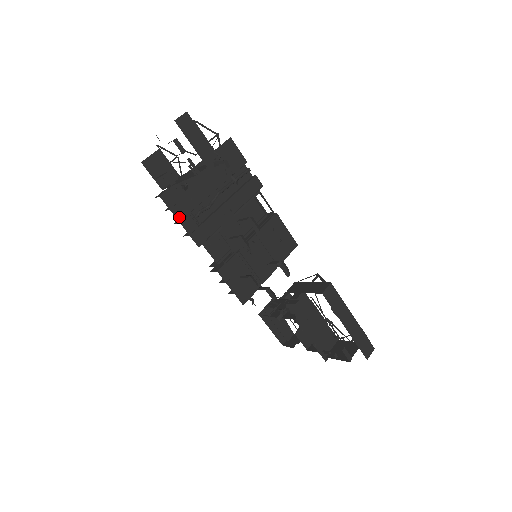
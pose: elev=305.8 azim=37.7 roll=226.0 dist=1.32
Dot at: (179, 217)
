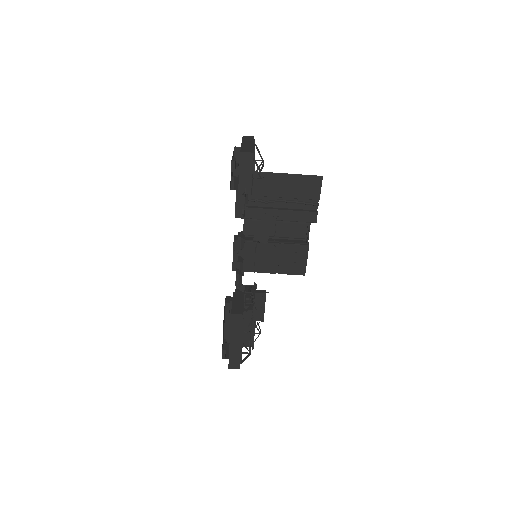
Dot at: occluded
